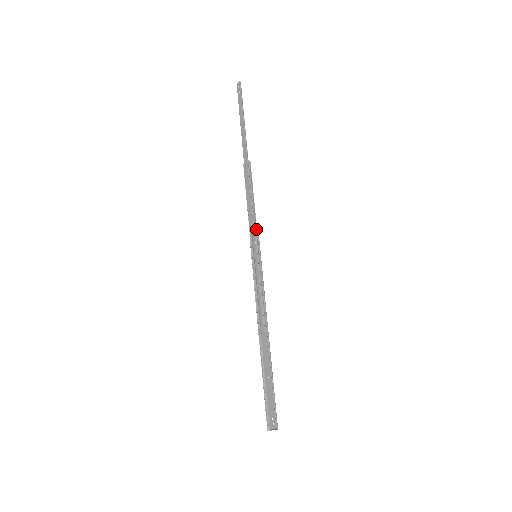
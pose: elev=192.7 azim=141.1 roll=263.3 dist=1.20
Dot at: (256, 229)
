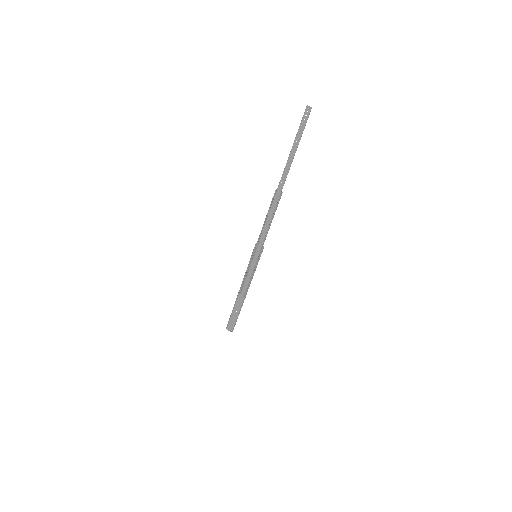
Dot at: occluded
